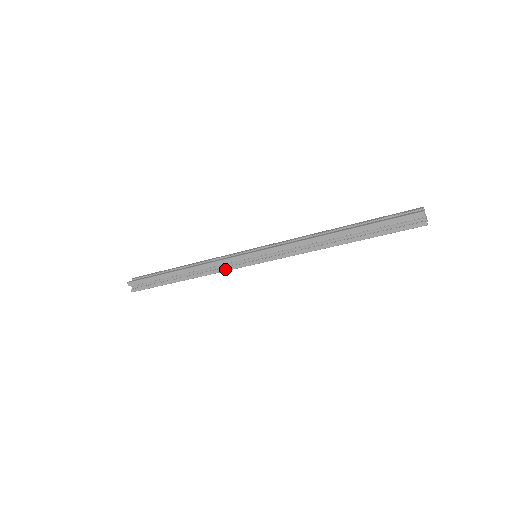
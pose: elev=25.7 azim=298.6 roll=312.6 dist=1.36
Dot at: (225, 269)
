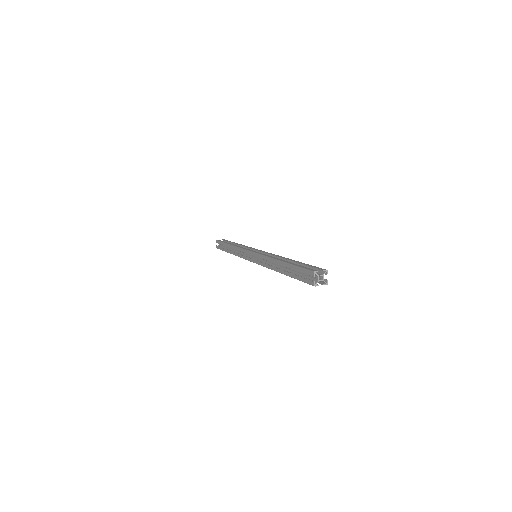
Dot at: (242, 256)
